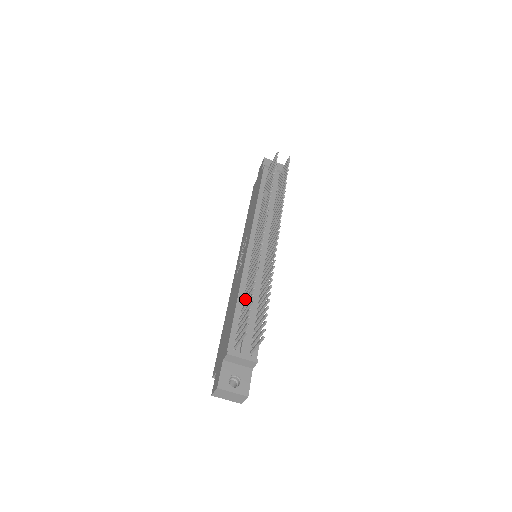
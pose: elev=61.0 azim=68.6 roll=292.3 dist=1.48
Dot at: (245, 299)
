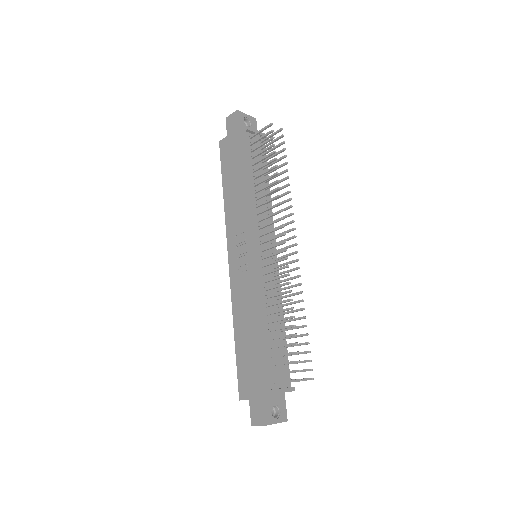
Dot at: (276, 329)
